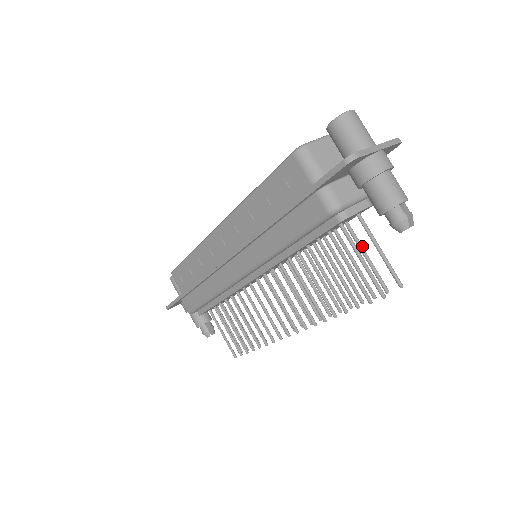
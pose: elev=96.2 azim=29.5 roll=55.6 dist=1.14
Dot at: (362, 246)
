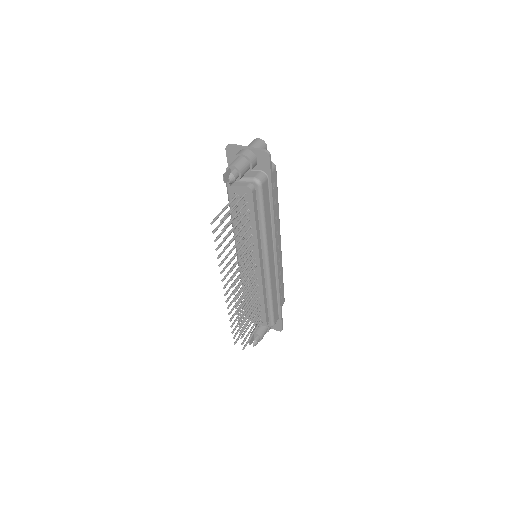
Dot at: (238, 211)
